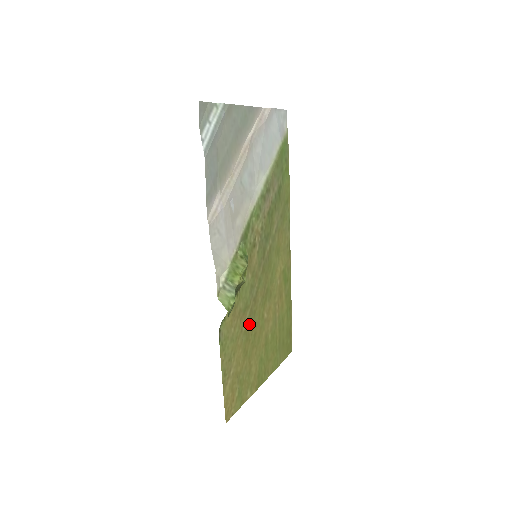
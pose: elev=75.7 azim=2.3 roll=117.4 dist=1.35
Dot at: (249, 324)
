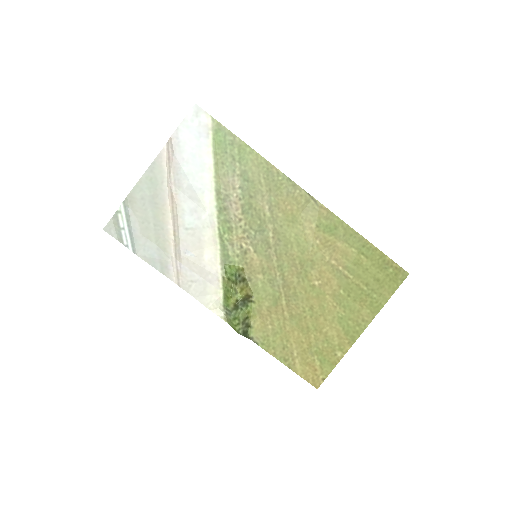
Dot at: (293, 307)
